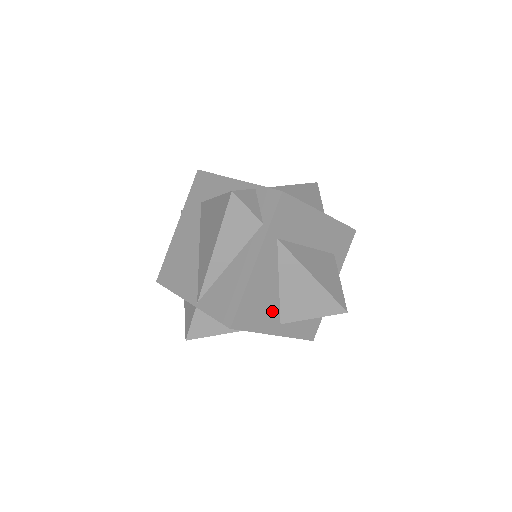
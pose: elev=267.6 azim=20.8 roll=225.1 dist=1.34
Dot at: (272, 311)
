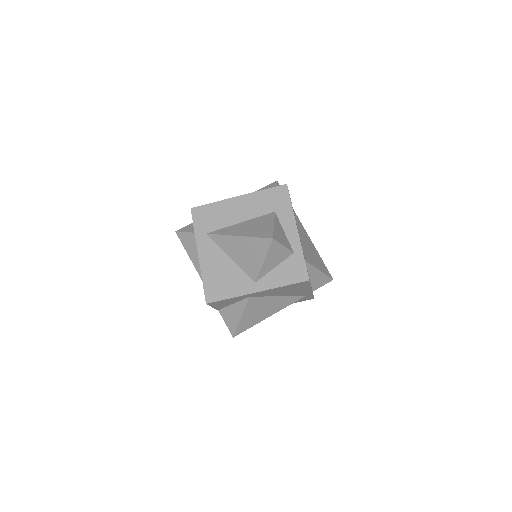
Dot at: (239, 278)
